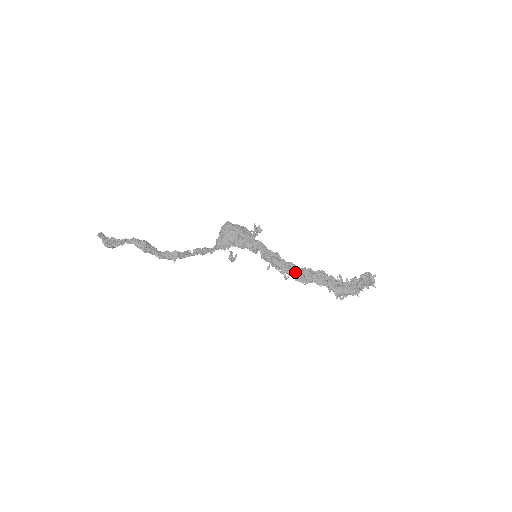
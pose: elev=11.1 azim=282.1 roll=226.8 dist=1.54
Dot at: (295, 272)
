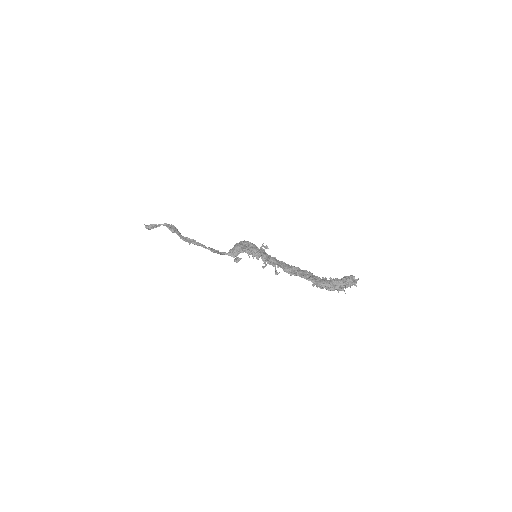
Dot at: (284, 265)
